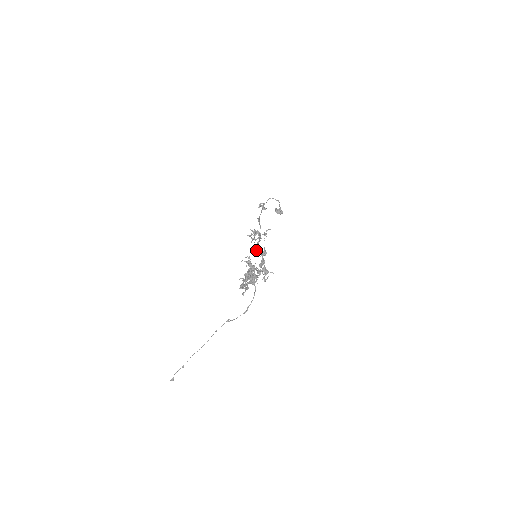
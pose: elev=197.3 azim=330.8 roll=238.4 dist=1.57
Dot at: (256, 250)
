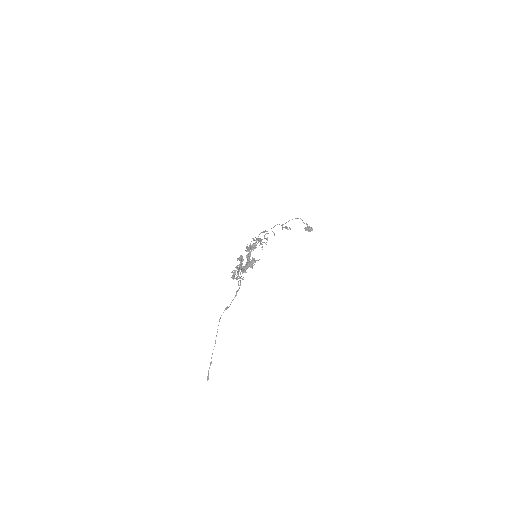
Dot at: (248, 248)
